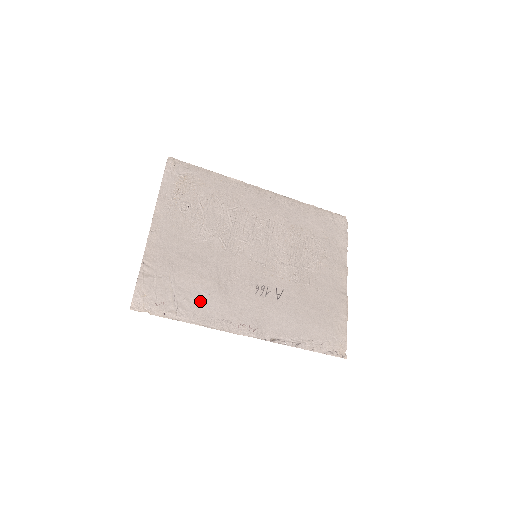
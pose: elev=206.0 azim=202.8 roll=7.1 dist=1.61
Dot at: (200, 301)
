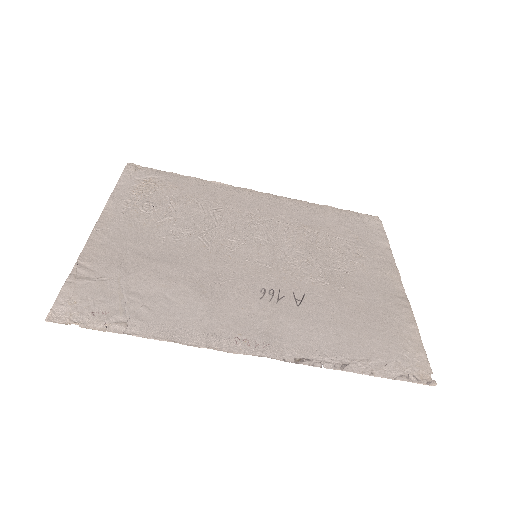
Dot at: (169, 309)
